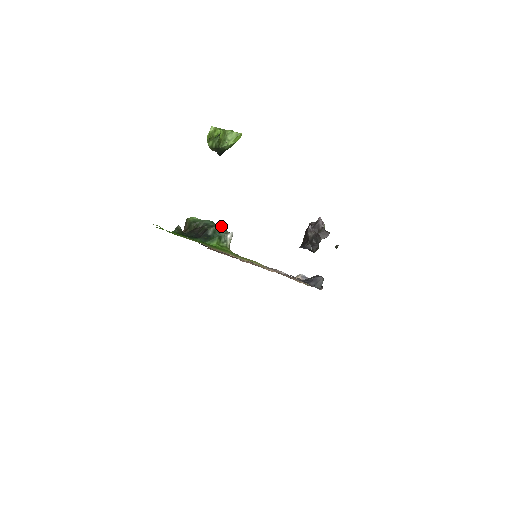
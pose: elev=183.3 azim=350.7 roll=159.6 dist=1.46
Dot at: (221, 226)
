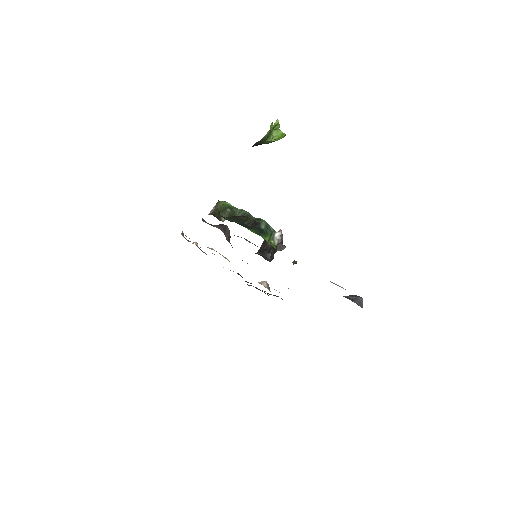
Dot at: occluded
